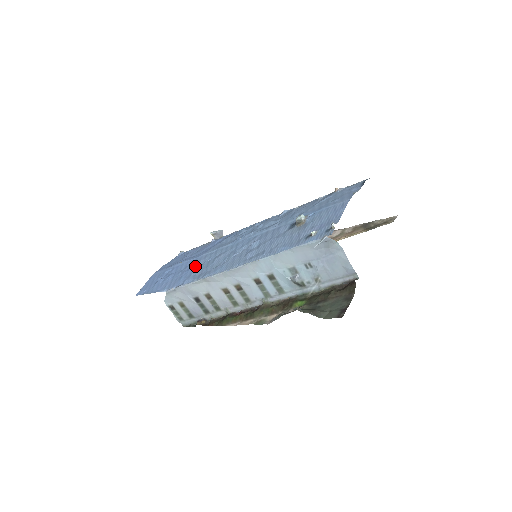
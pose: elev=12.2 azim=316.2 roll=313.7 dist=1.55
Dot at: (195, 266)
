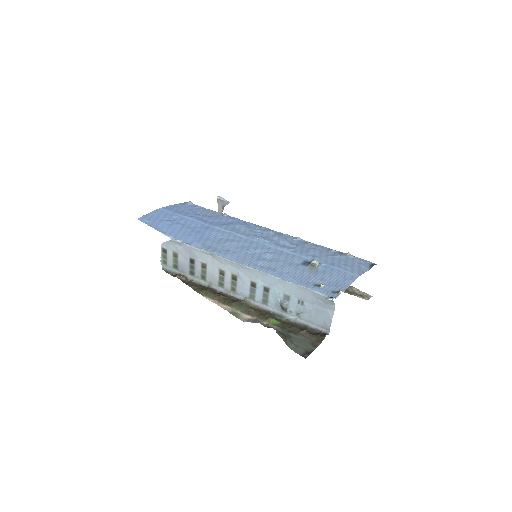
Dot at: (206, 234)
